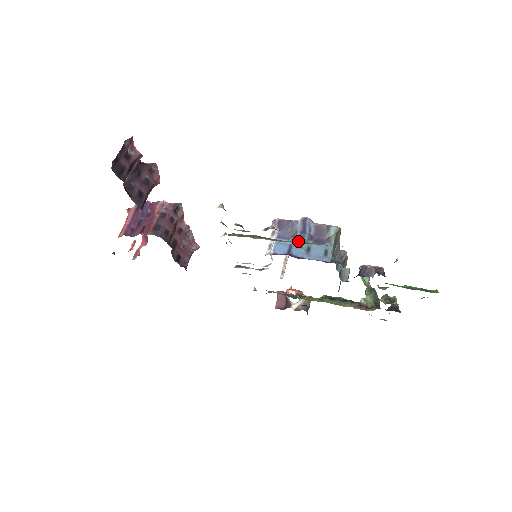
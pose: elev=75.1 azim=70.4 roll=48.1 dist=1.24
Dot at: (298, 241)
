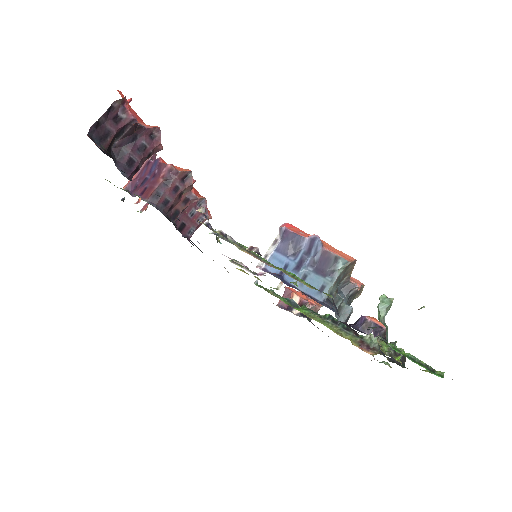
Dot at: (287, 271)
